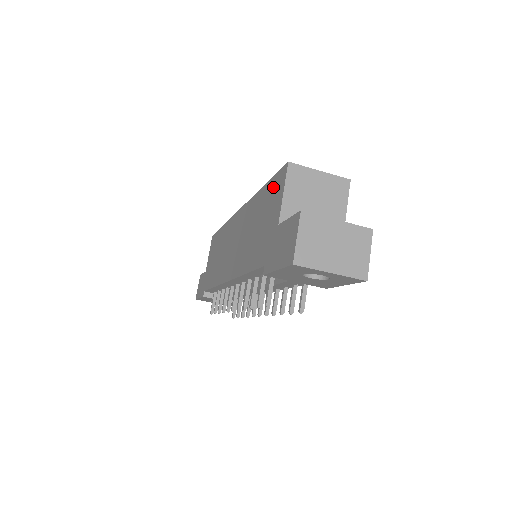
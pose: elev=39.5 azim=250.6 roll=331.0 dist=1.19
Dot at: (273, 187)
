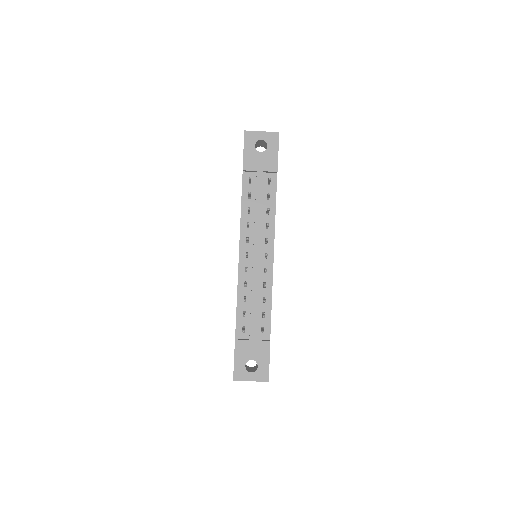
Dot at: occluded
